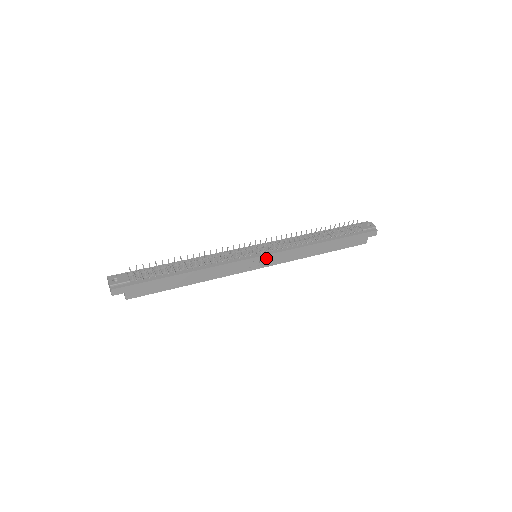
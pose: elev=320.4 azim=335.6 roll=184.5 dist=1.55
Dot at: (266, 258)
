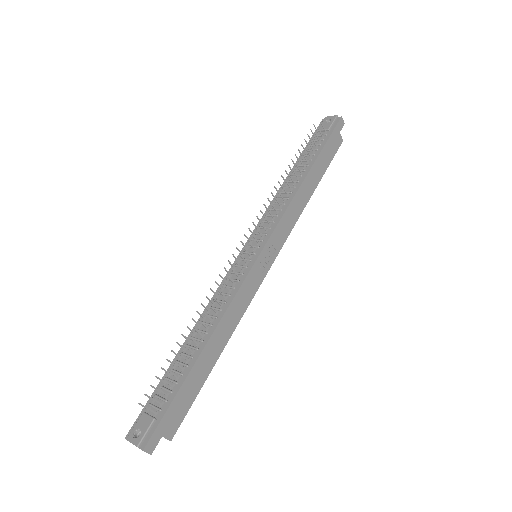
Dot at: (268, 248)
